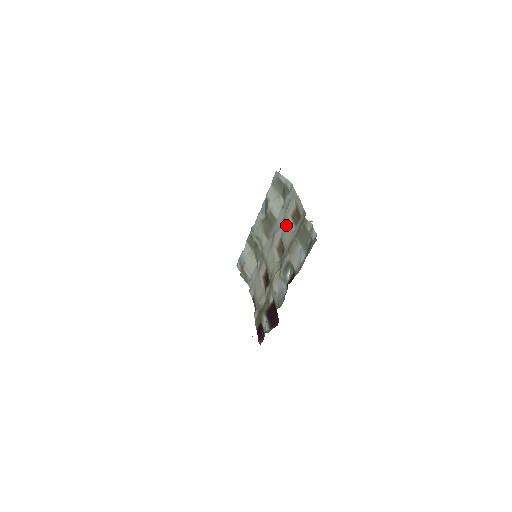
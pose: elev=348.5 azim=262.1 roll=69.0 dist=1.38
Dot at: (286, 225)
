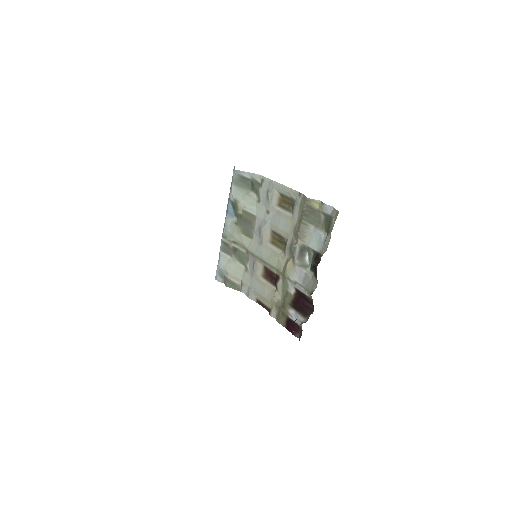
Dot at: (275, 215)
